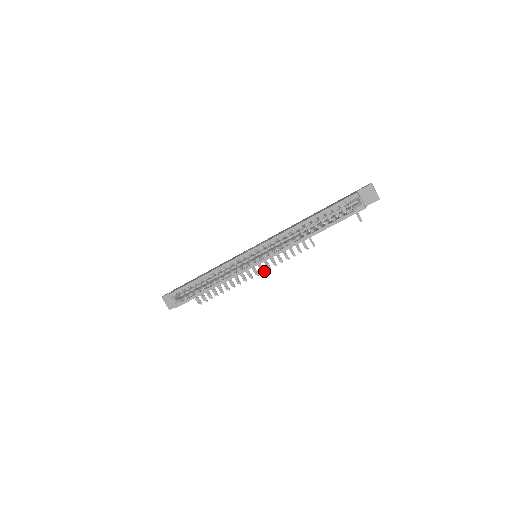
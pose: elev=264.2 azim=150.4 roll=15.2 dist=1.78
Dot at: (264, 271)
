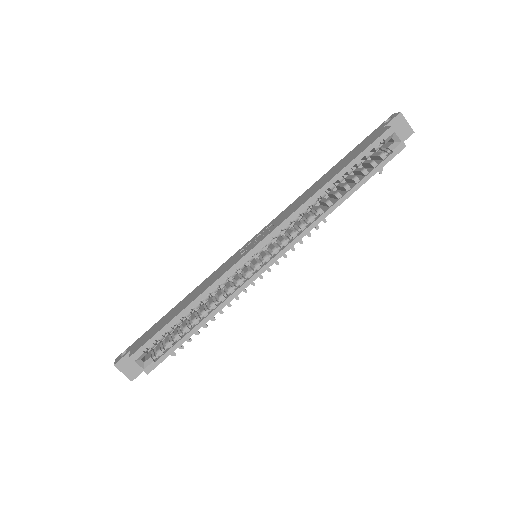
Dot at: (262, 277)
